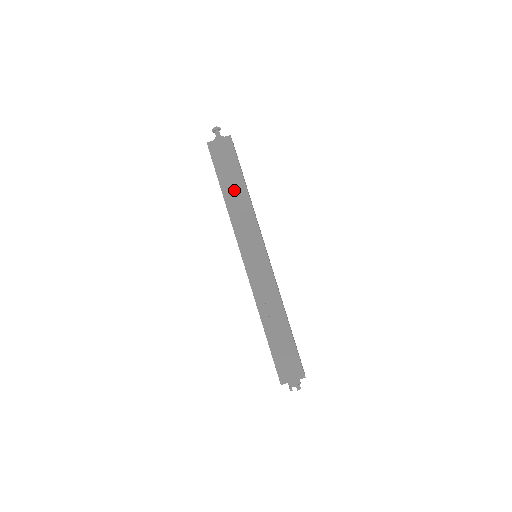
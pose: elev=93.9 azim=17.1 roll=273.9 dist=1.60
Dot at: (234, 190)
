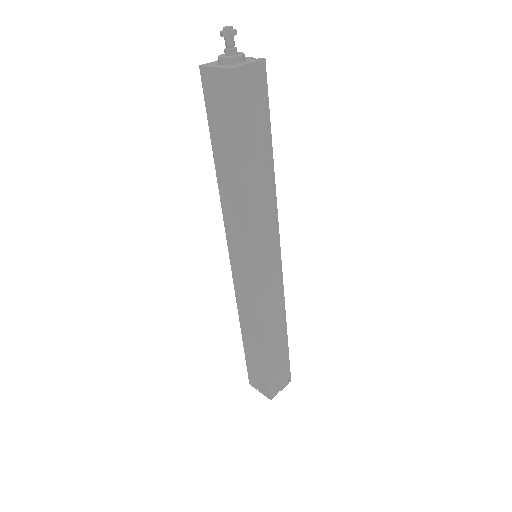
Dot at: (258, 165)
